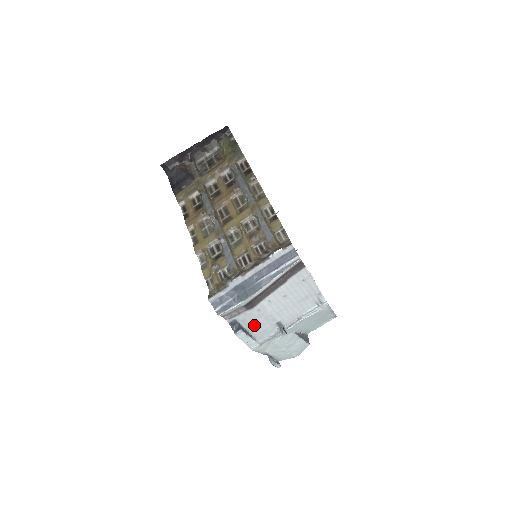
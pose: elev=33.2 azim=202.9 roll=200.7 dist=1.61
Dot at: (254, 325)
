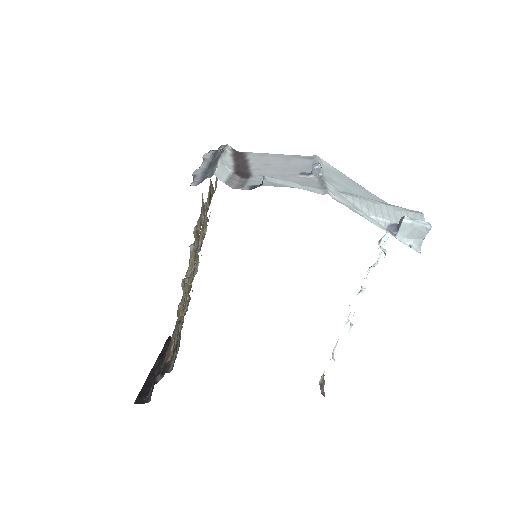
Dot at: (281, 184)
